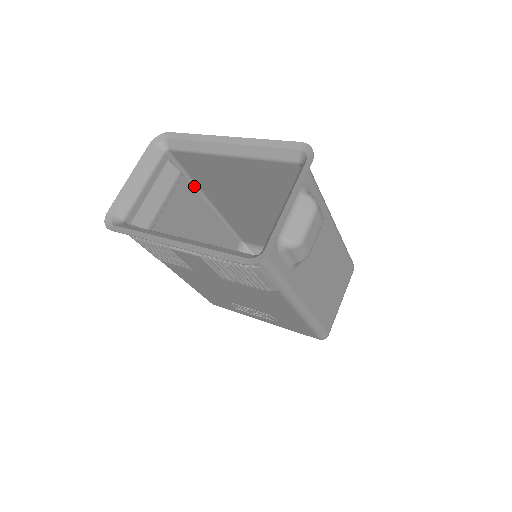
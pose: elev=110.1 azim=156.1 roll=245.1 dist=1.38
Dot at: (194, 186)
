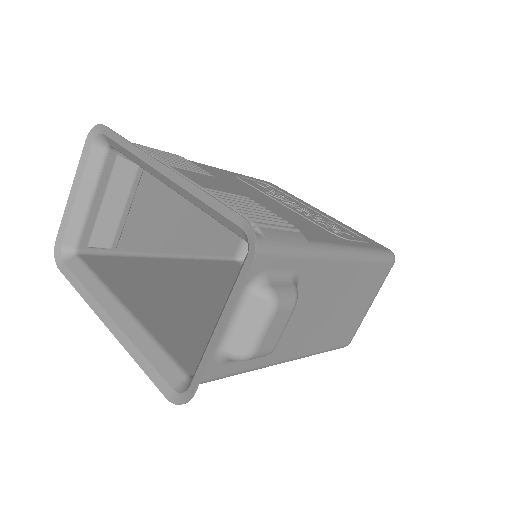
Dot at: occluded
